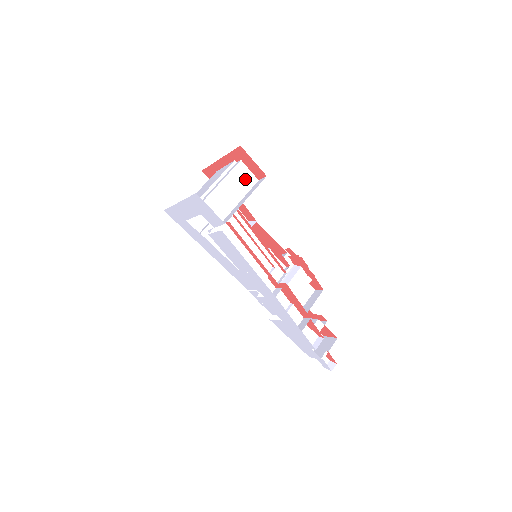
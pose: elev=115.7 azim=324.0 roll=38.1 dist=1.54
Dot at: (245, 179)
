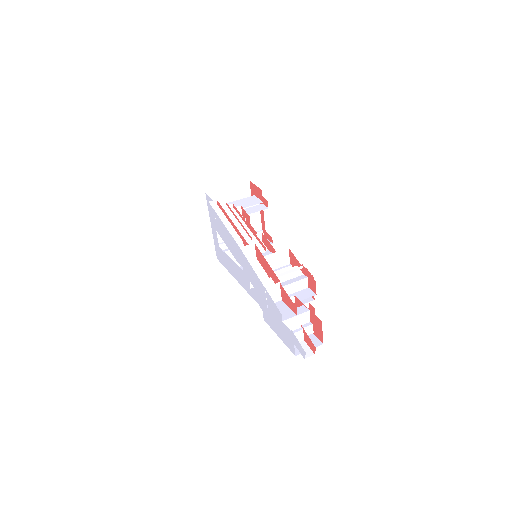
Dot at: (253, 202)
